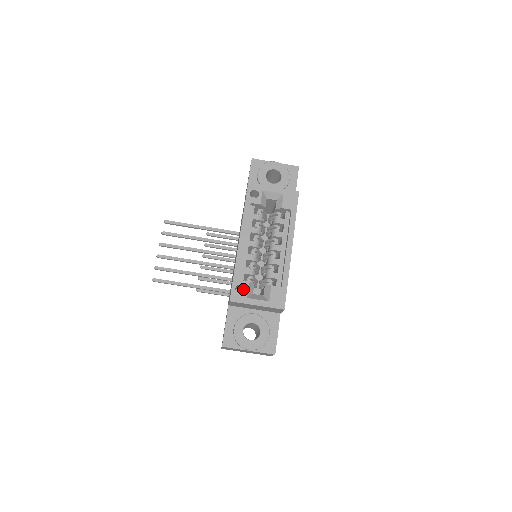
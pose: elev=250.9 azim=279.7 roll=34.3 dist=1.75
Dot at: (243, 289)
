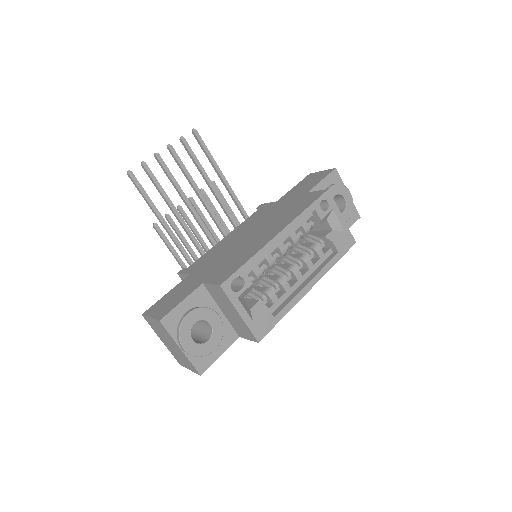
Dot at: (236, 283)
